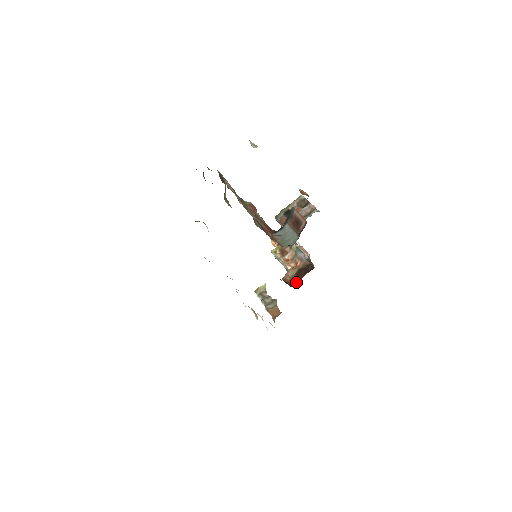
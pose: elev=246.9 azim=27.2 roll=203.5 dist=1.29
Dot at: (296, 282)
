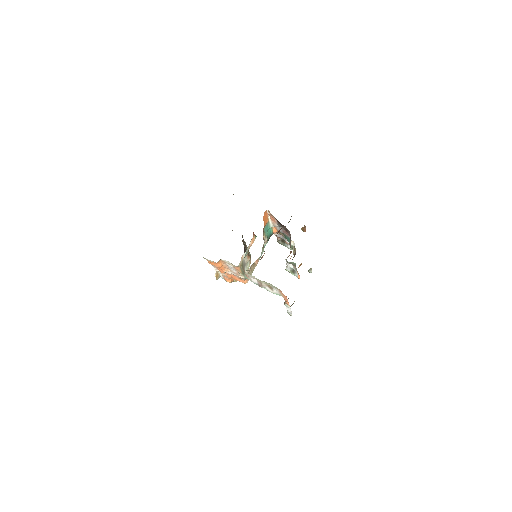
Dot at: occluded
